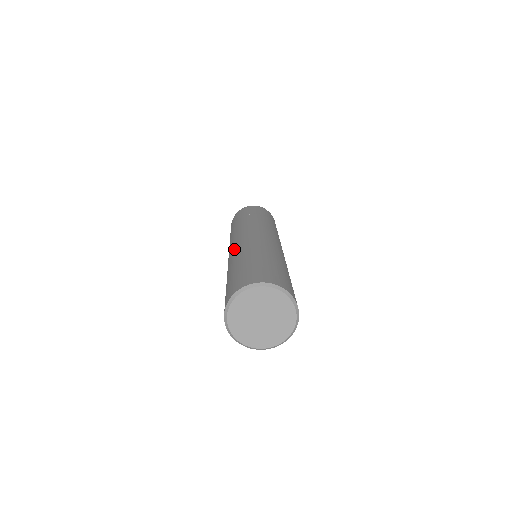
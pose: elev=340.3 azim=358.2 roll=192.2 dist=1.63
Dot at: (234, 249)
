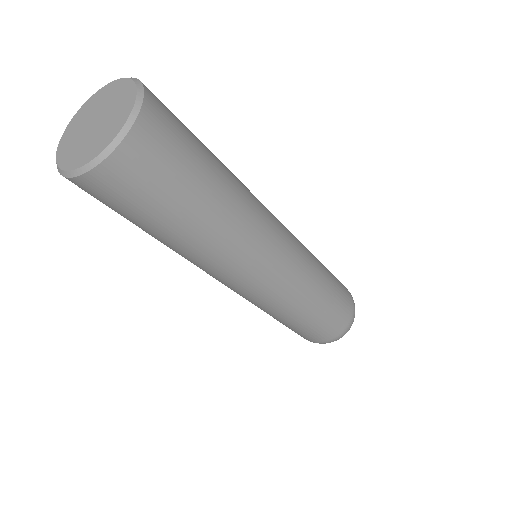
Dot at: occluded
